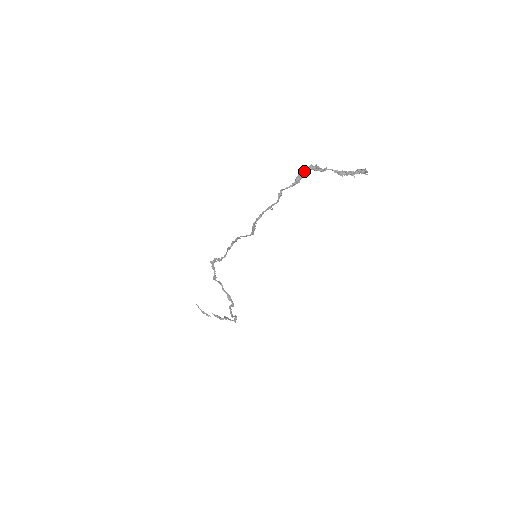
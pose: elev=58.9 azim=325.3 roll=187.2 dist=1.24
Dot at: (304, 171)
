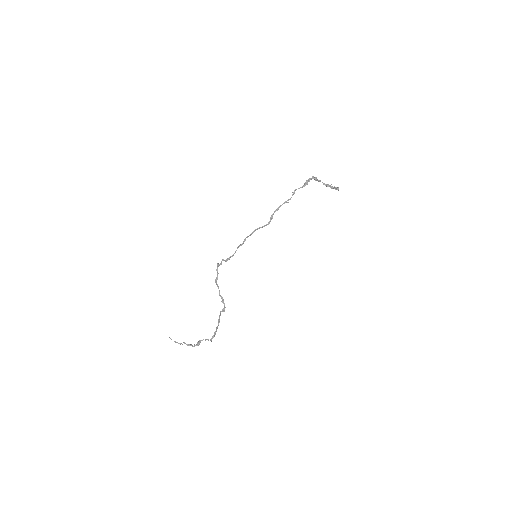
Dot at: (309, 179)
